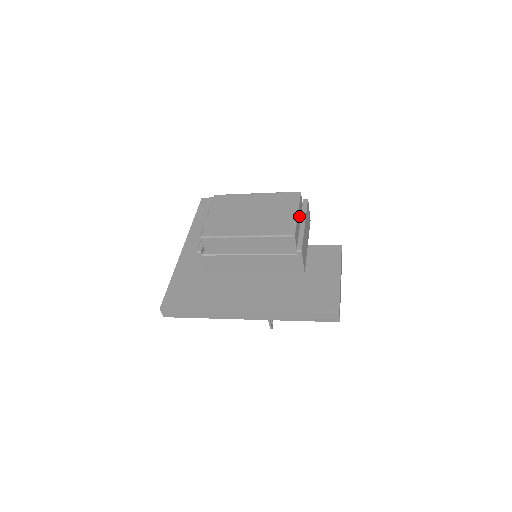
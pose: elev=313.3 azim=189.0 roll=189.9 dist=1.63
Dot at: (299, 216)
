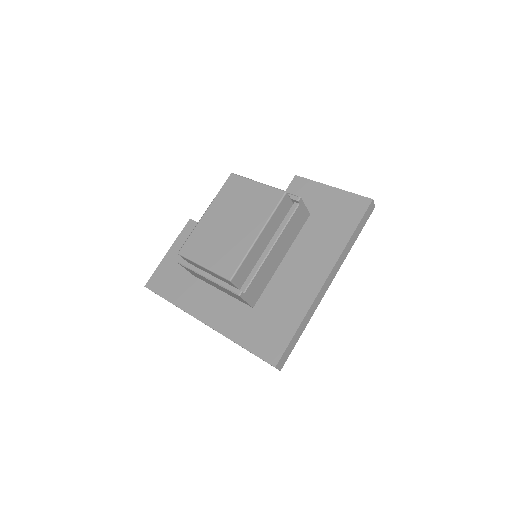
Dot at: occluded
